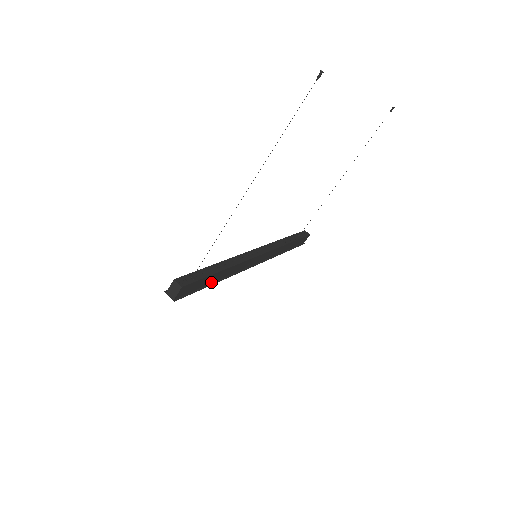
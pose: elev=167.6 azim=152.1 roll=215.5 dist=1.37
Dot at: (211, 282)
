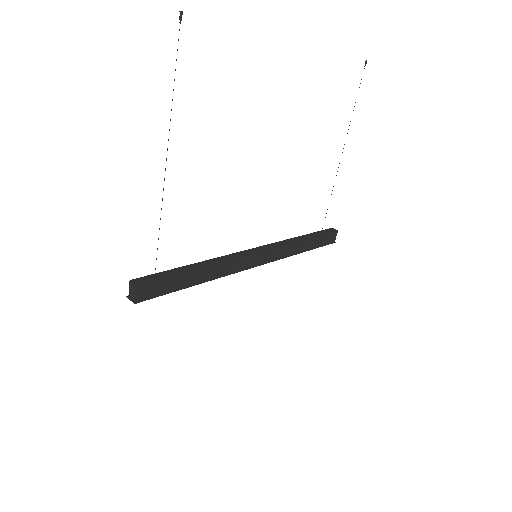
Dot at: (189, 284)
